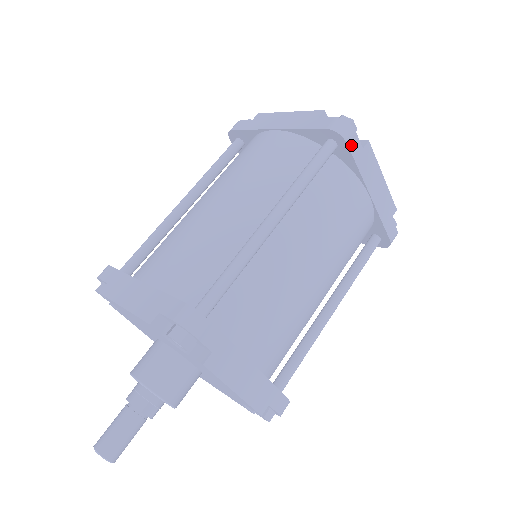
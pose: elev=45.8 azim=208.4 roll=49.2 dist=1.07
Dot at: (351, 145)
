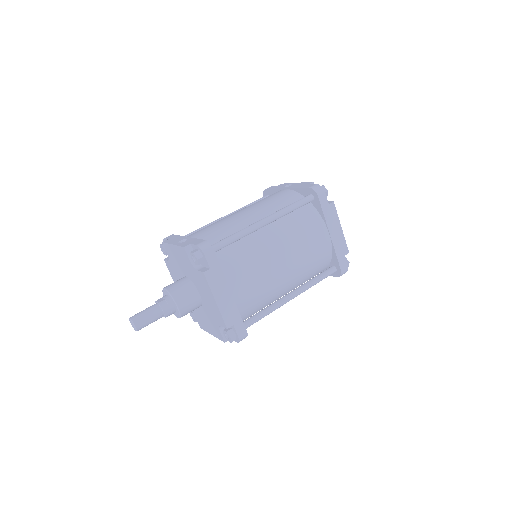
Dot at: (337, 276)
